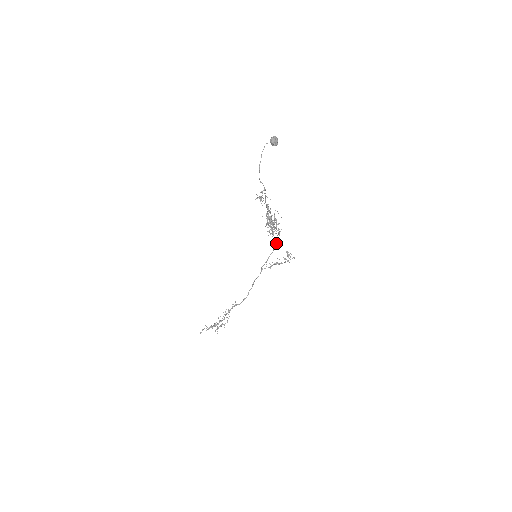
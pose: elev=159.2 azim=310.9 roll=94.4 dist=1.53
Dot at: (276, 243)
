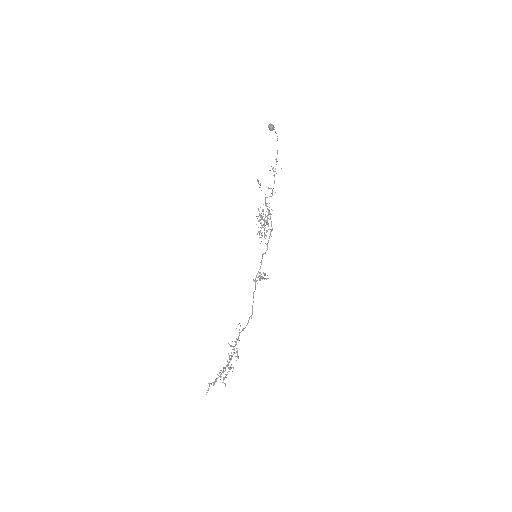
Dot at: occluded
